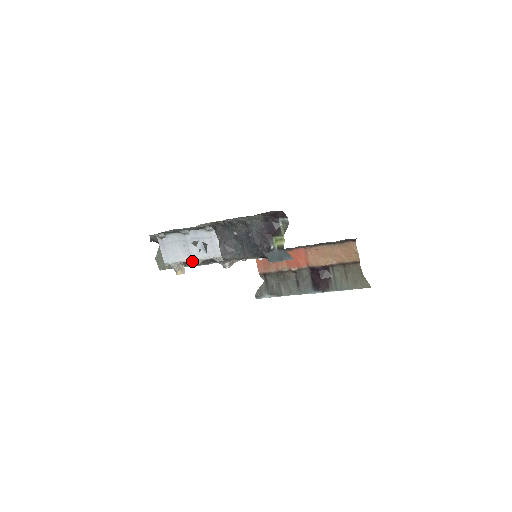
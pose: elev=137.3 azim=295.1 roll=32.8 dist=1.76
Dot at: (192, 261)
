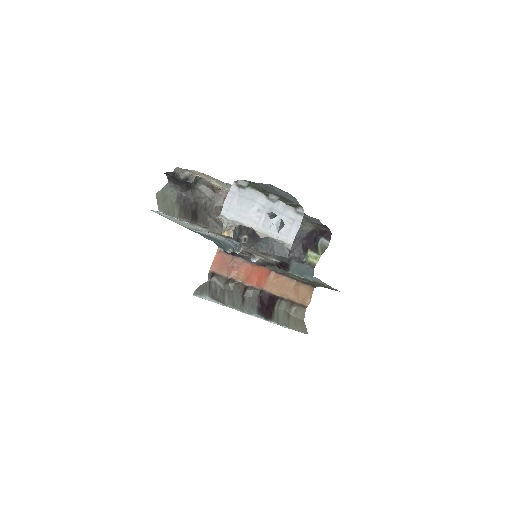
Dot at: (256, 231)
